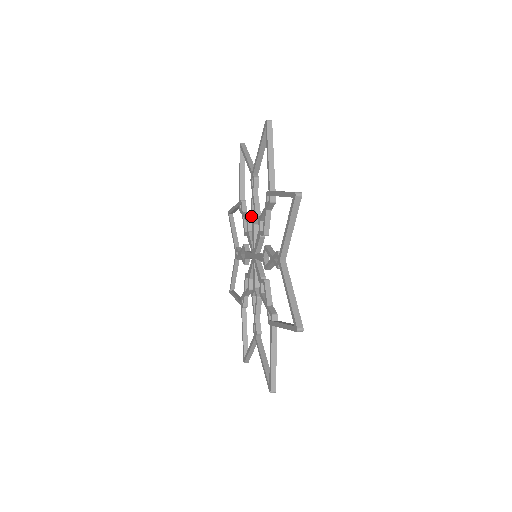
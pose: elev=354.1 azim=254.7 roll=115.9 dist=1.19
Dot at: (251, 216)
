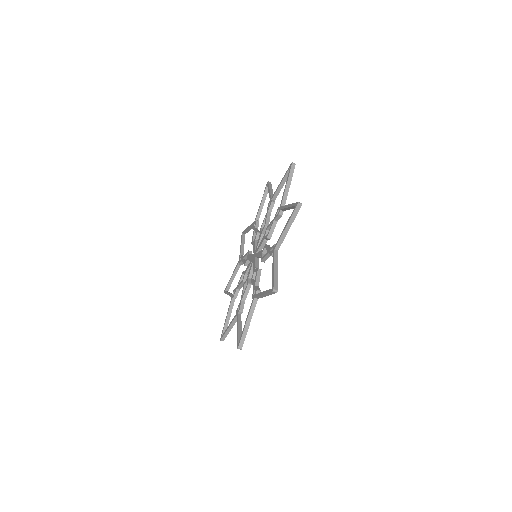
Dot at: (261, 228)
